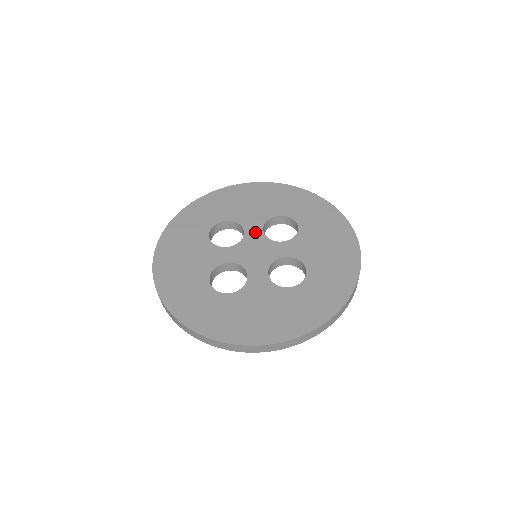
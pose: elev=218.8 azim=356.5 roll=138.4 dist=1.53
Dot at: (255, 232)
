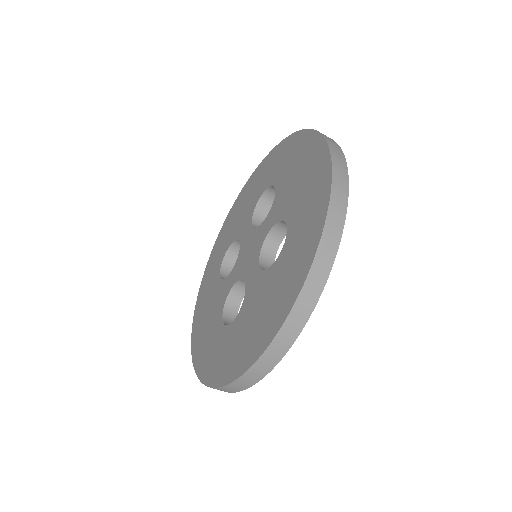
Dot at: (246, 234)
